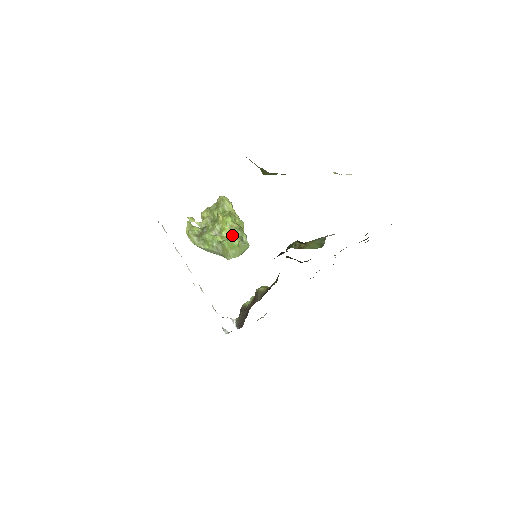
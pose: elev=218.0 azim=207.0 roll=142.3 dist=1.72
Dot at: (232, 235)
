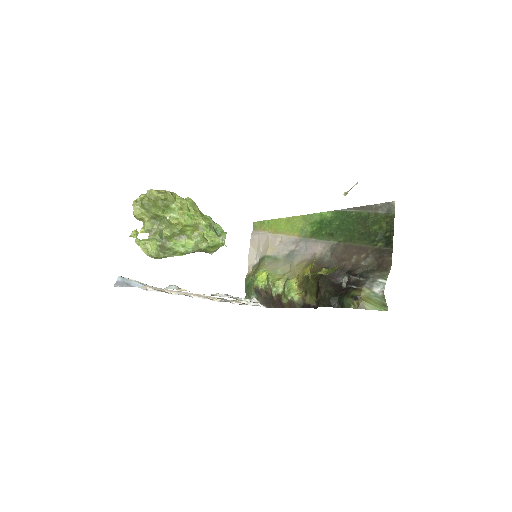
Dot at: (211, 242)
